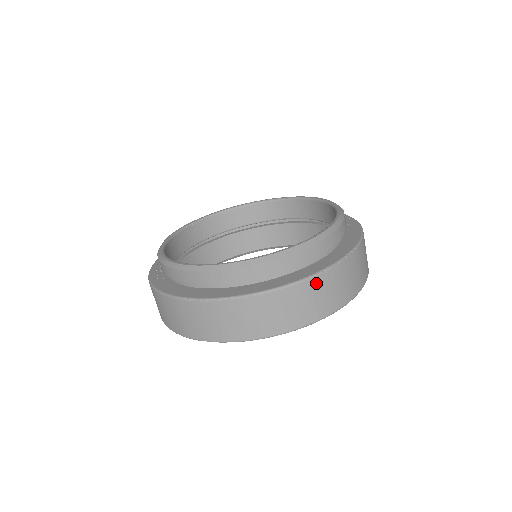
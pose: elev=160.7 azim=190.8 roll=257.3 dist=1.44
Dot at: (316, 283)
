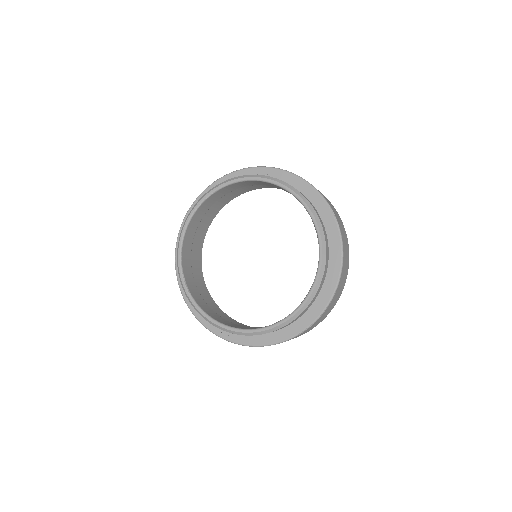
Dot at: (344, 250)
